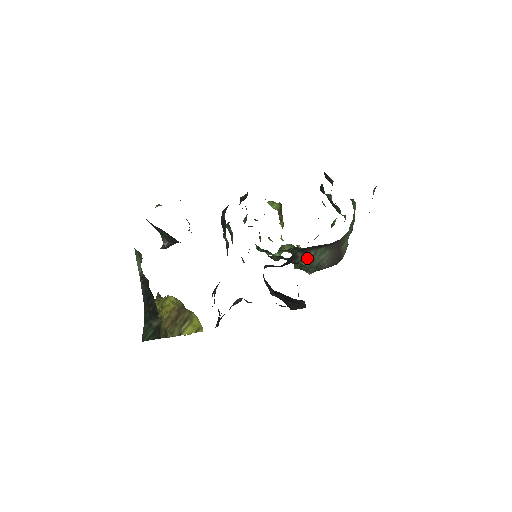
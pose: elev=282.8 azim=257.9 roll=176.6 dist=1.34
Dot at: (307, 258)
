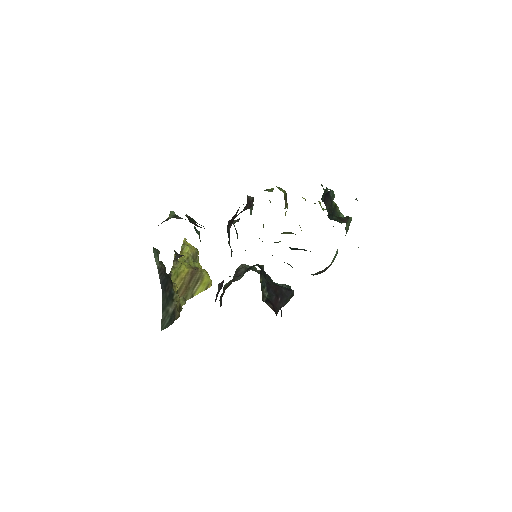
Dot at: occluded
